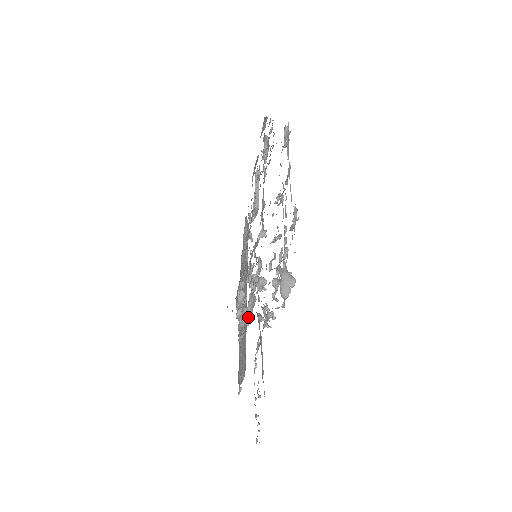
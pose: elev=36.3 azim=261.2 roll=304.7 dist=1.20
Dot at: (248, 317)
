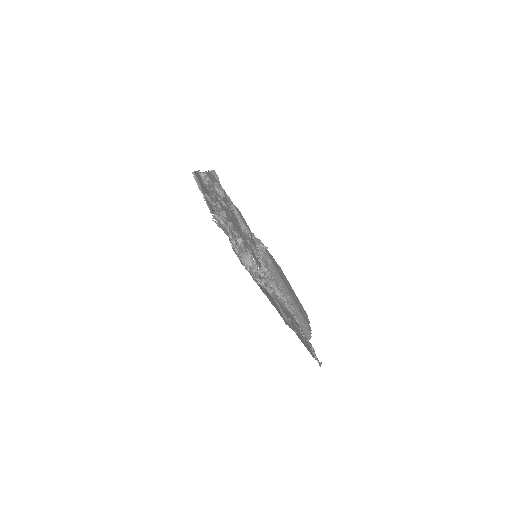
Dot at: (279, 296)
